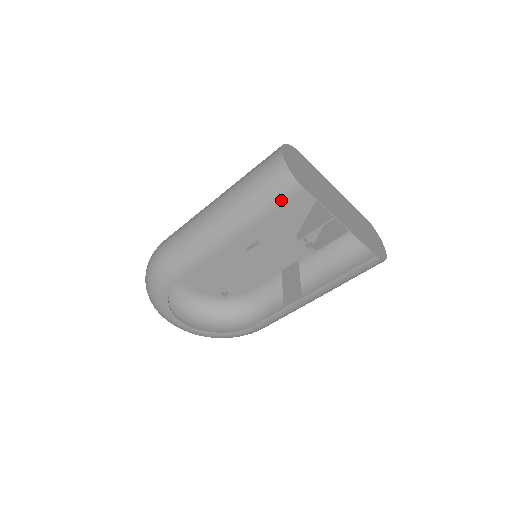
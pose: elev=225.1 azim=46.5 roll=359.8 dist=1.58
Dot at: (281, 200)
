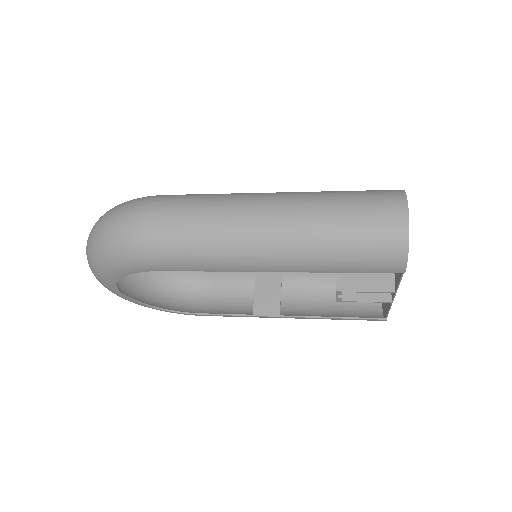
Dot at: (370, 268)
